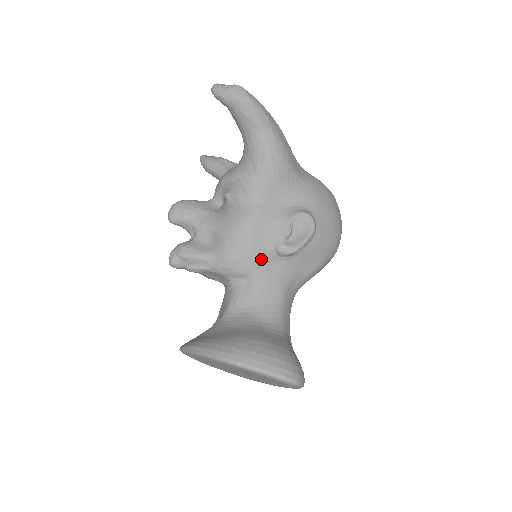
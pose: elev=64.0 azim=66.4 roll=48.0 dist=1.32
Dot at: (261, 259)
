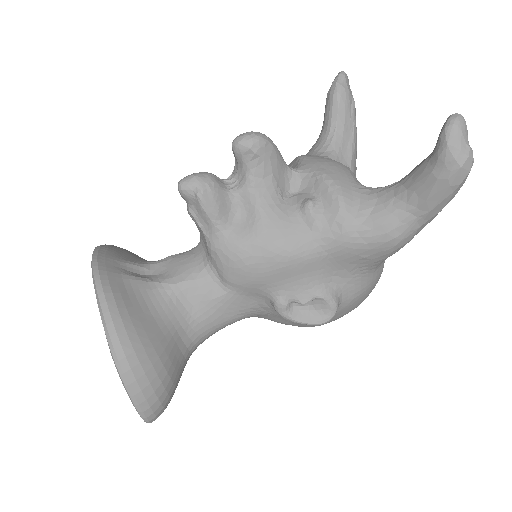
Dot at: (255, 289)
